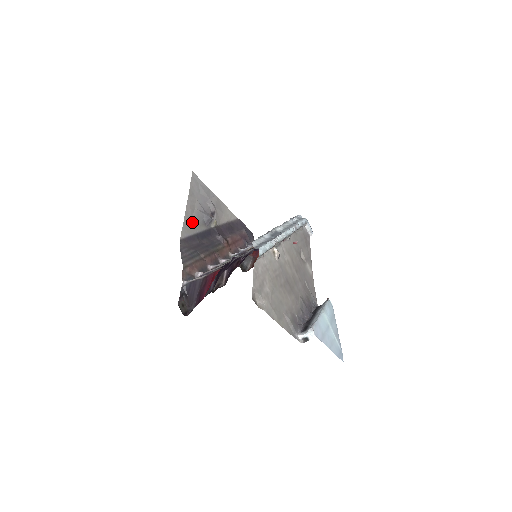
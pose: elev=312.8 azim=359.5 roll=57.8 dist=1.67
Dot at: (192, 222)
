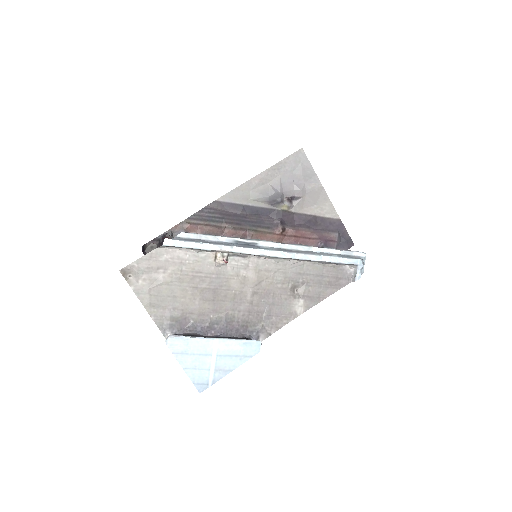
Dot at: (250, 193)
